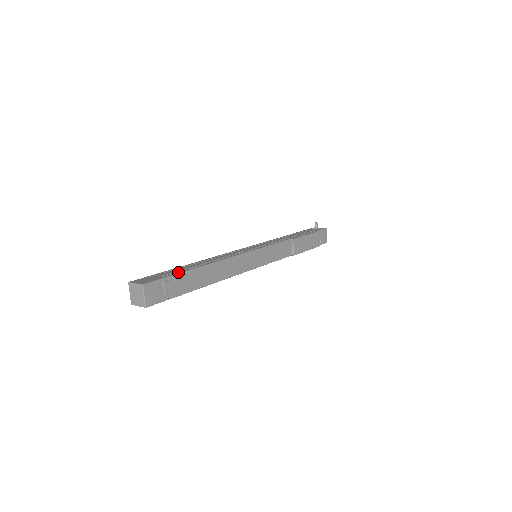
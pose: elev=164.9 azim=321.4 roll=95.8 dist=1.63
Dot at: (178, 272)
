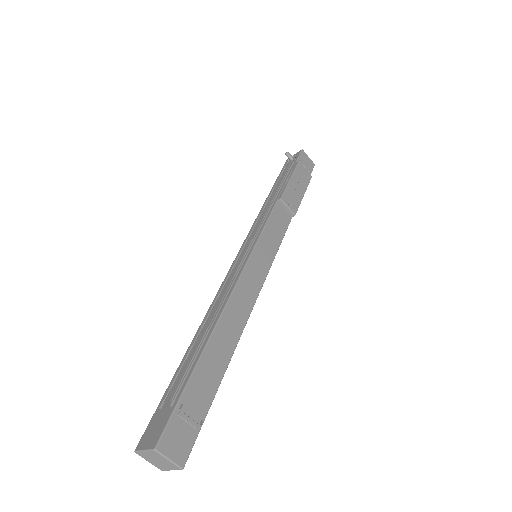
Dot at: (185, 379)
